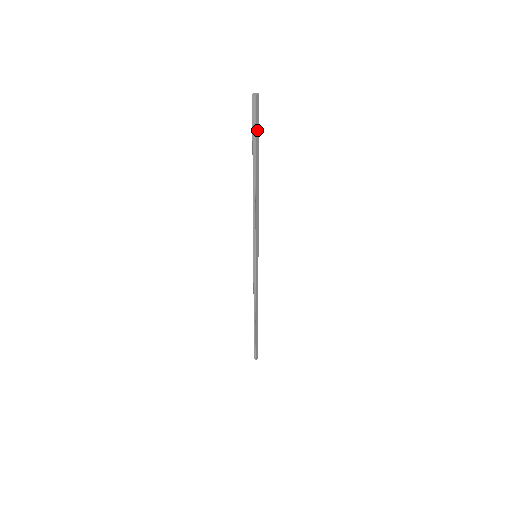
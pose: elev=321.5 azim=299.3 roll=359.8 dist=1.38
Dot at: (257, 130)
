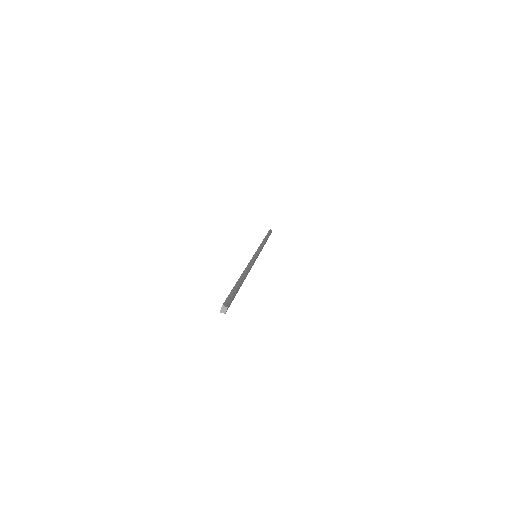
Dot at: (234, 296)
